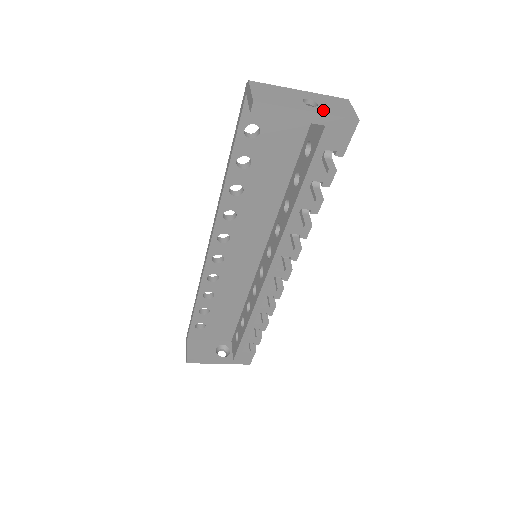
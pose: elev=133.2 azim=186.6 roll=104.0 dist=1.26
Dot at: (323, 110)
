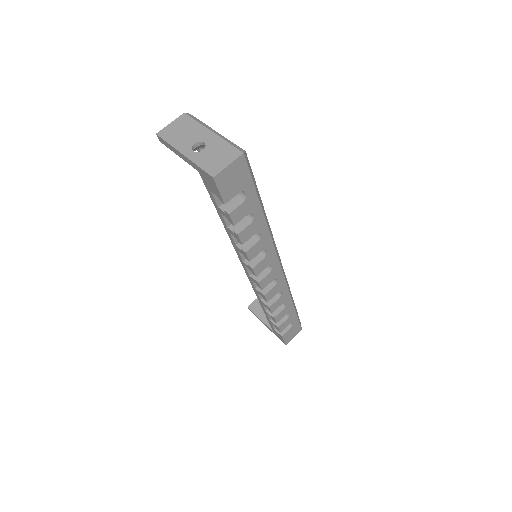
Dot at: (197, 157)
